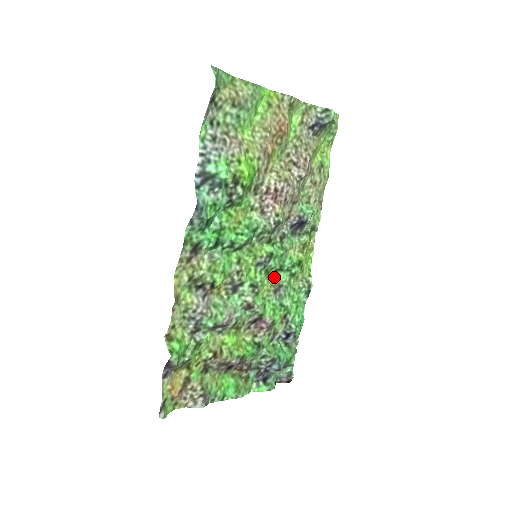
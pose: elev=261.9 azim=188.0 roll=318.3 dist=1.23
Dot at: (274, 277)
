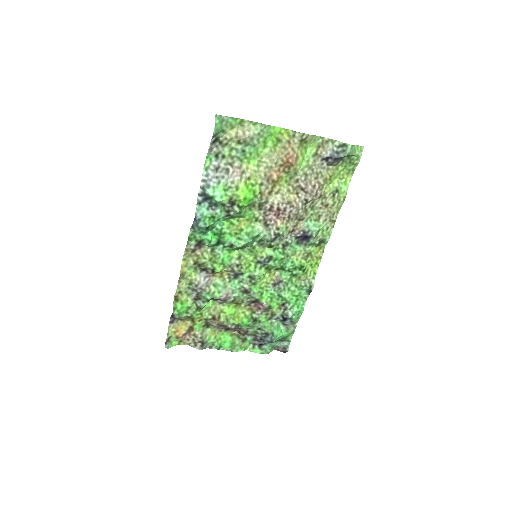
Dot at: (277, 273)
